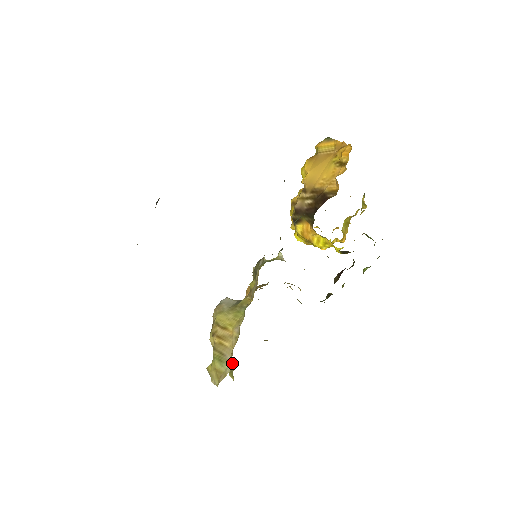
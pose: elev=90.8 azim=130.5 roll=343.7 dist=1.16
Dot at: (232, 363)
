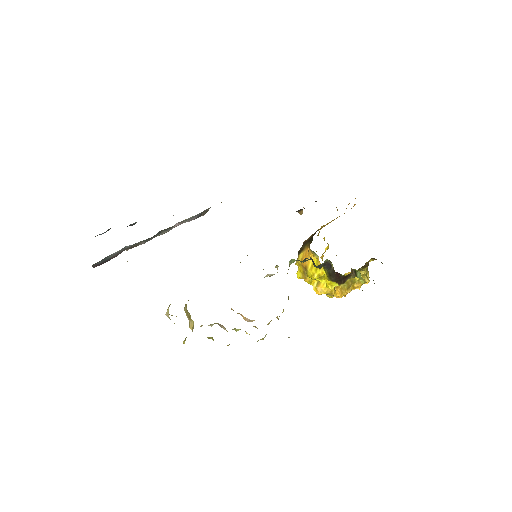
Dot at: (192, 331)
